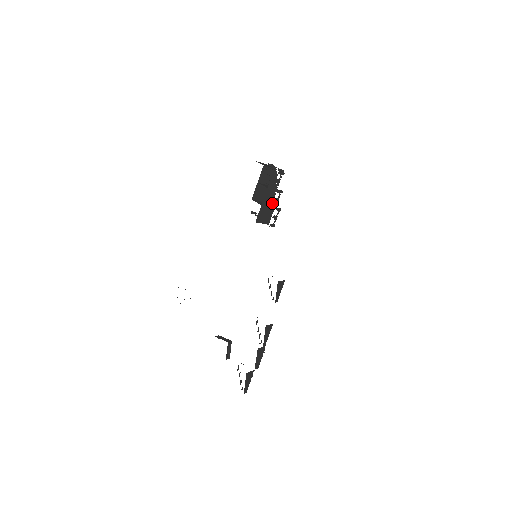
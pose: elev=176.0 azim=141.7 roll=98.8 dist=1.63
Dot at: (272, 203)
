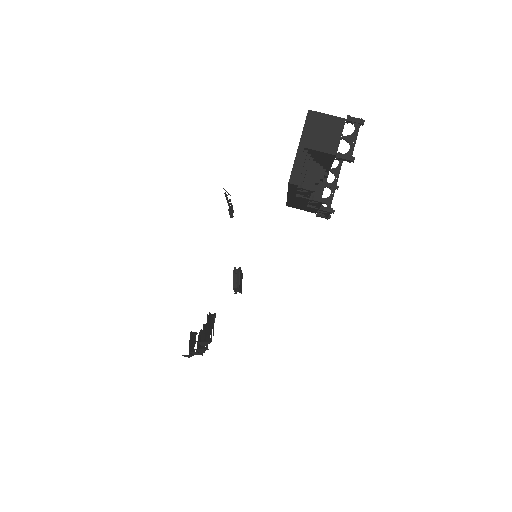
Dot at: (310, 203)
